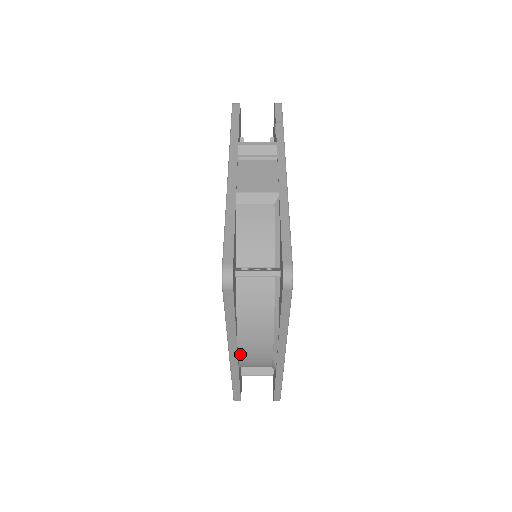
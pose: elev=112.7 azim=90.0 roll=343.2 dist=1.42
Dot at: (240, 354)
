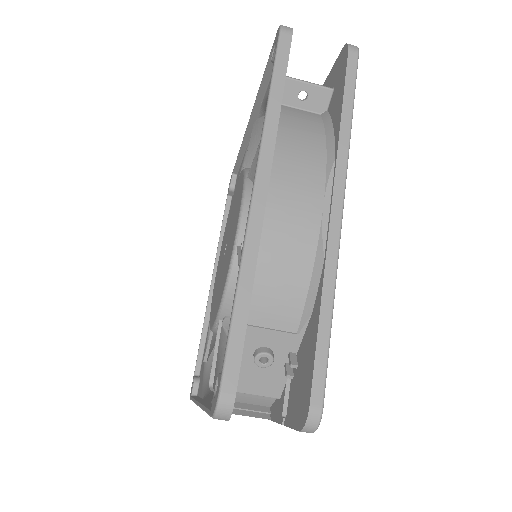
Dot at: occluded
